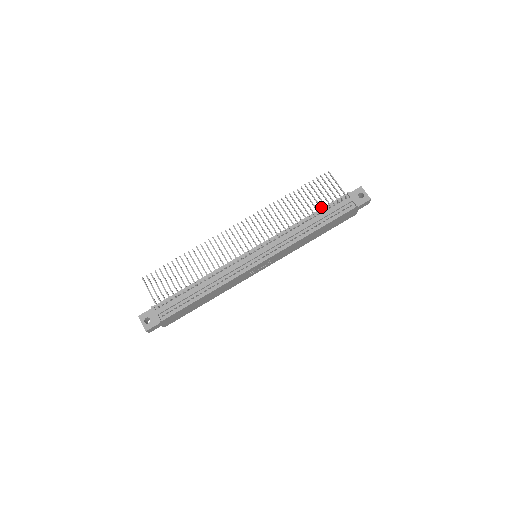
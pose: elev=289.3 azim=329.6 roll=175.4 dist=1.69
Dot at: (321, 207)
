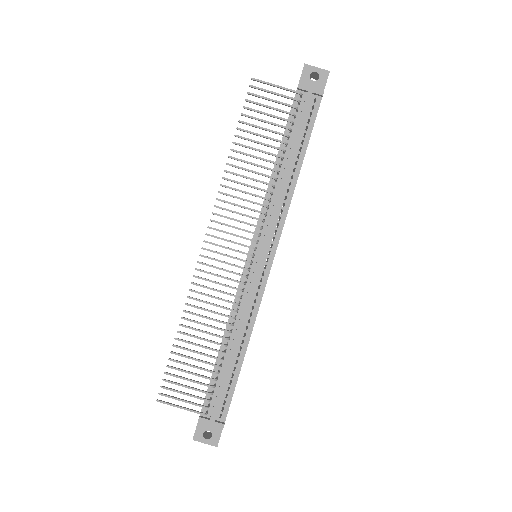
Dot at: (284, 134)
